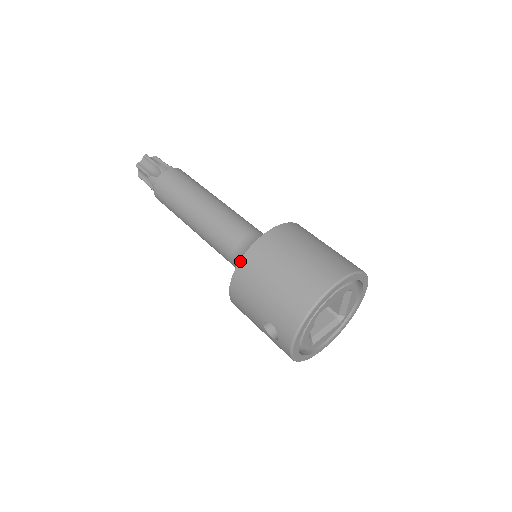
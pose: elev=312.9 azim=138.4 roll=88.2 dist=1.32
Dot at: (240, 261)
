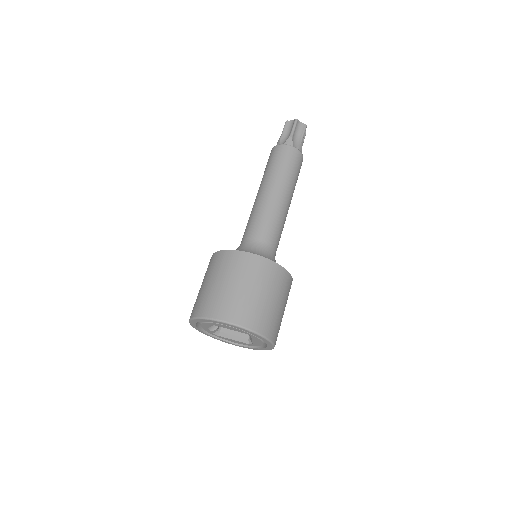
Dot at: (218, 251)
